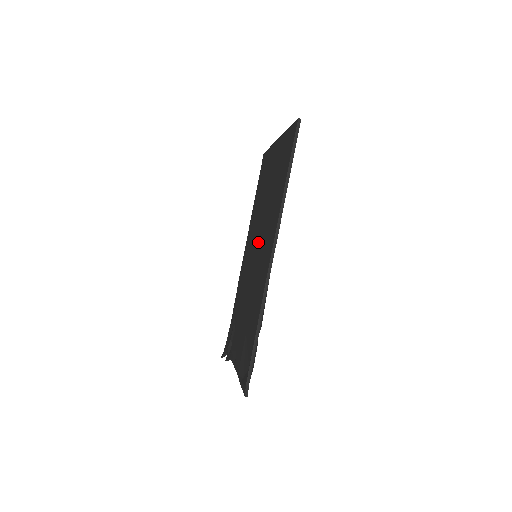
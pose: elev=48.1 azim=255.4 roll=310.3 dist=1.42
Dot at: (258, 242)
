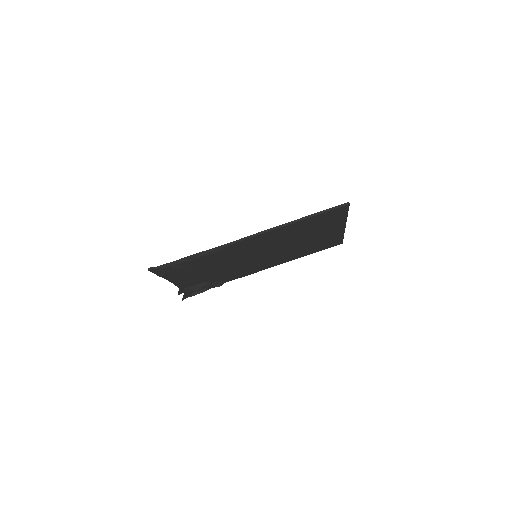
Dot at: occluded
